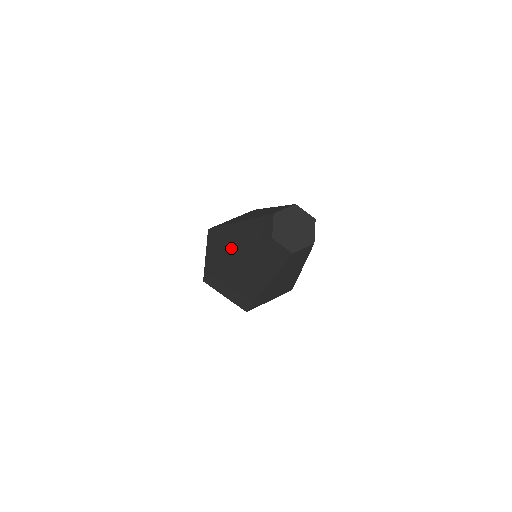
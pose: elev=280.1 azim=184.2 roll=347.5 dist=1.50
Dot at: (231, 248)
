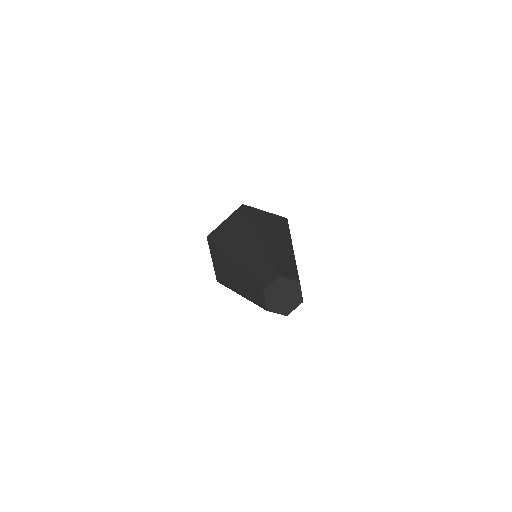
Dot at: (240, 248)
